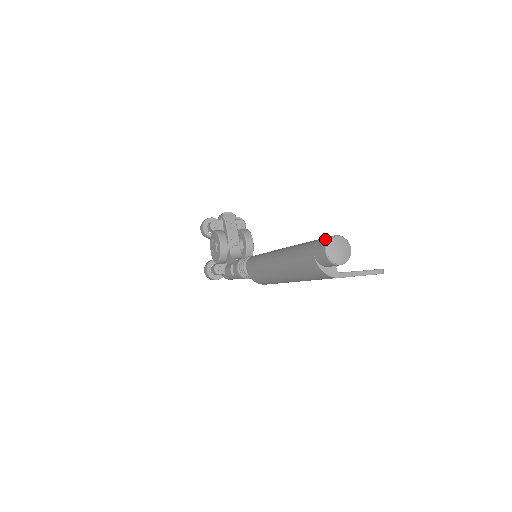
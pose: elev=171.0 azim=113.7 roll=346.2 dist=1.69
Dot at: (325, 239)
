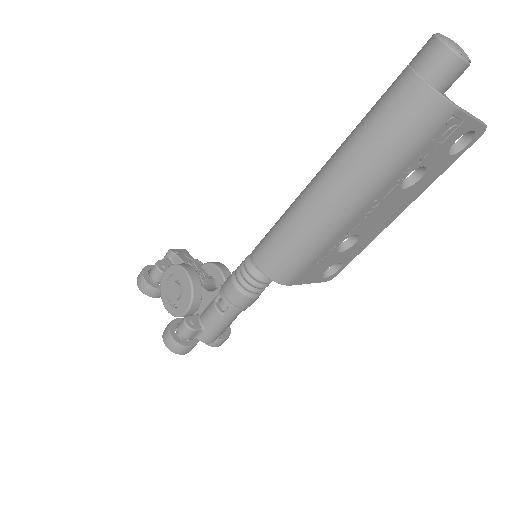
Dot at: occluded
